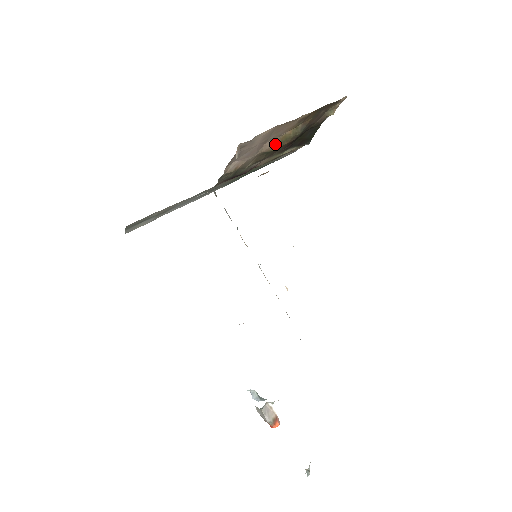
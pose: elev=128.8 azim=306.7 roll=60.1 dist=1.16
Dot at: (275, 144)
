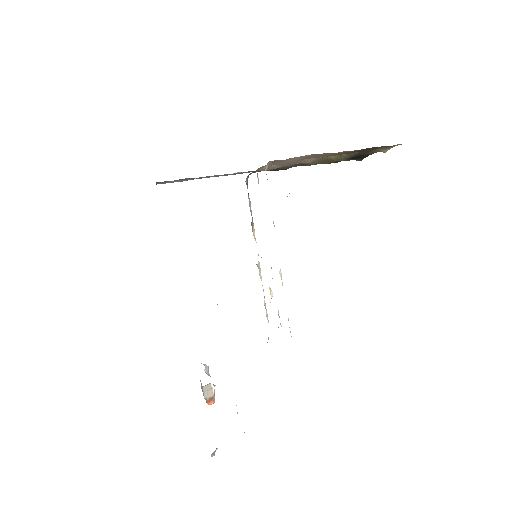
Dot at: (316, 161)
